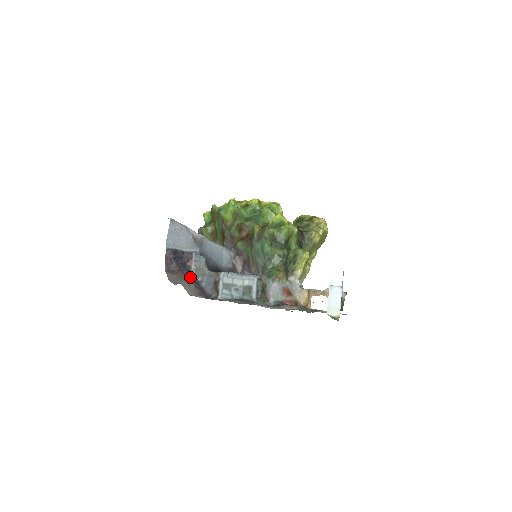
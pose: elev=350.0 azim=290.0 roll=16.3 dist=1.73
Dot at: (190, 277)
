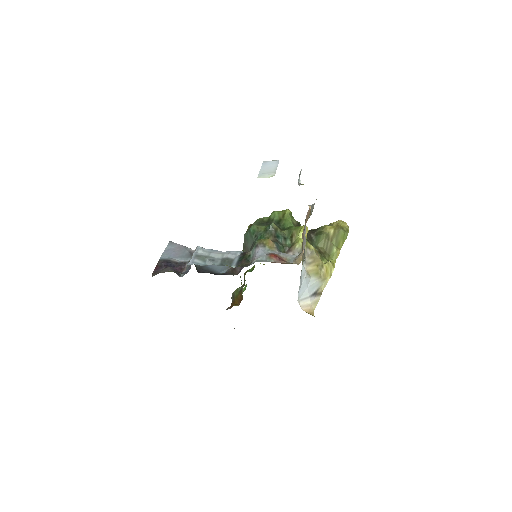
Dot at: occluded
